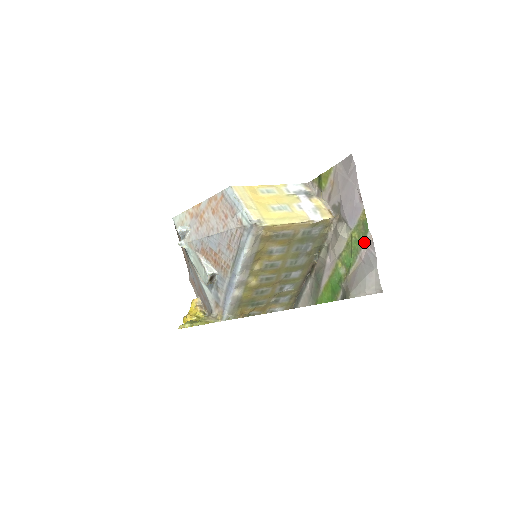
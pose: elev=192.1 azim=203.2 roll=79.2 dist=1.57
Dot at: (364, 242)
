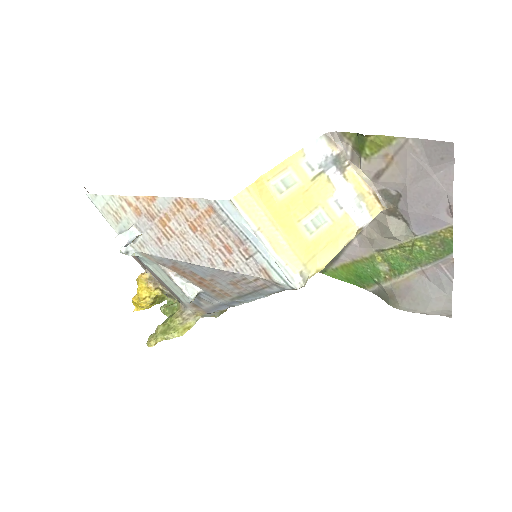
Dot at: (437, 261)
